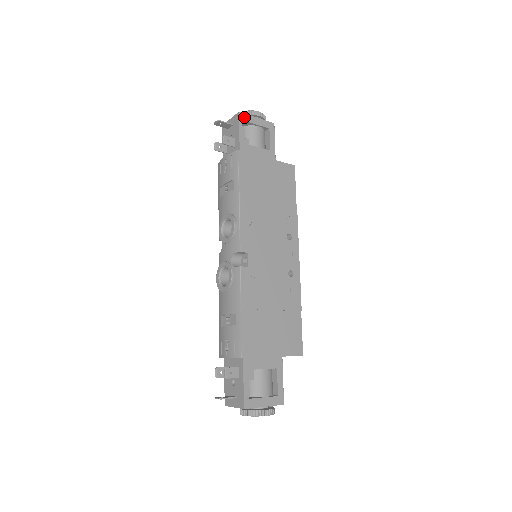
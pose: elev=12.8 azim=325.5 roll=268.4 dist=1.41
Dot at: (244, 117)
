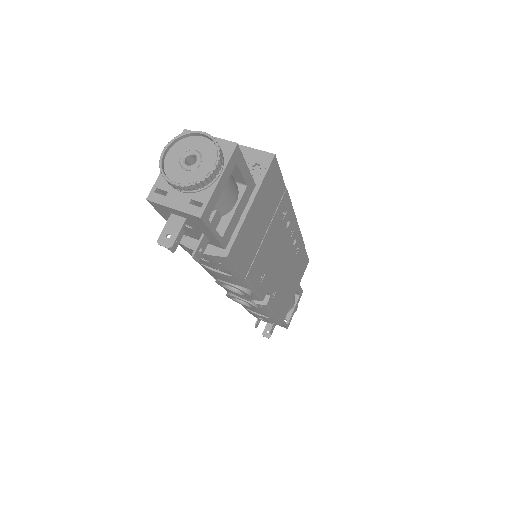
Dot at: (208, 211)
